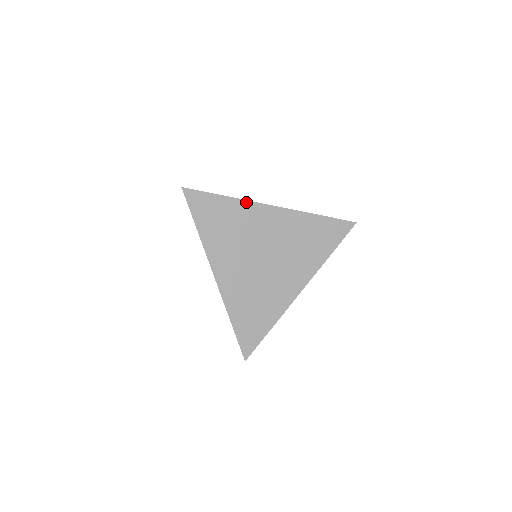
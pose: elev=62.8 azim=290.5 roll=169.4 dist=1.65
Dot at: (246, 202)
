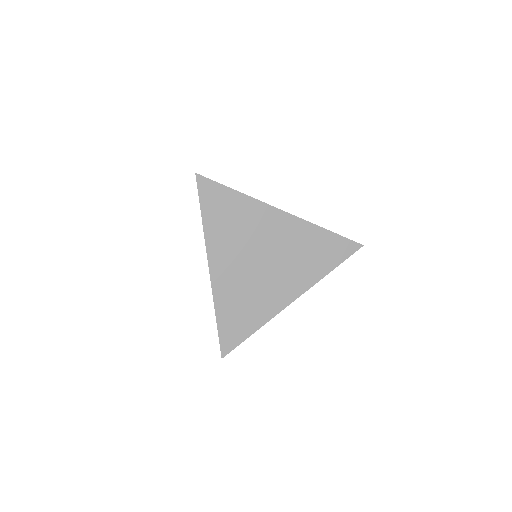
Dot at: (257, 201)
